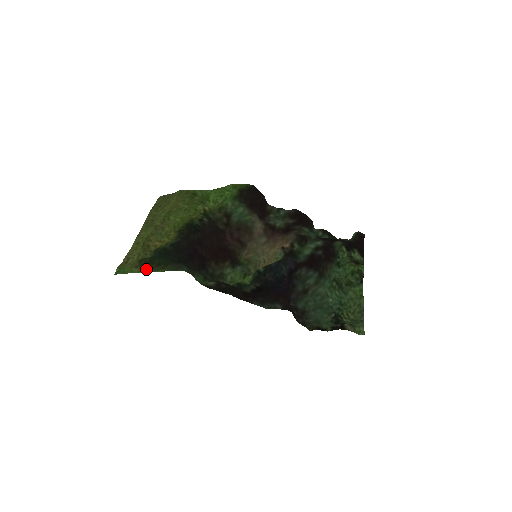
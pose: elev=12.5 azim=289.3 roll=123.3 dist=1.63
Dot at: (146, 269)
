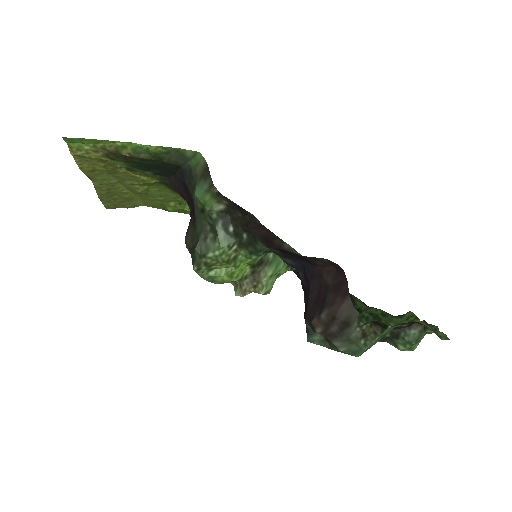
Dot at: (126, 147)
